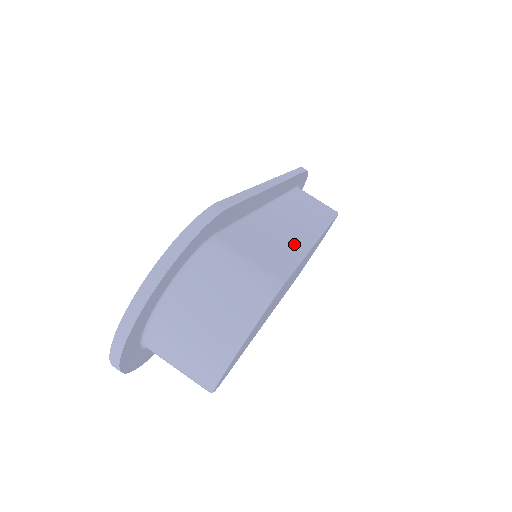
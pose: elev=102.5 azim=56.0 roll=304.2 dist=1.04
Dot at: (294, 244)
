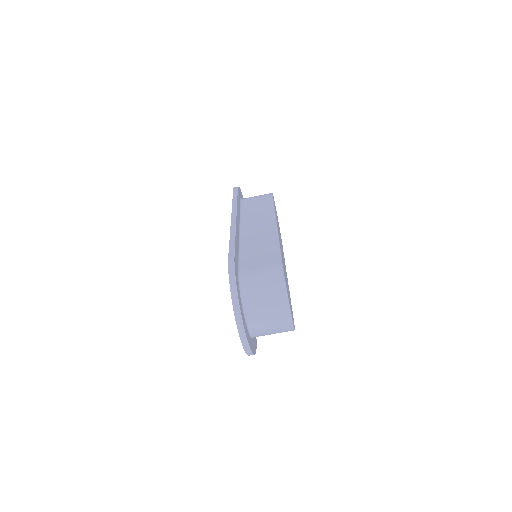
Dot at: (269, 240)
